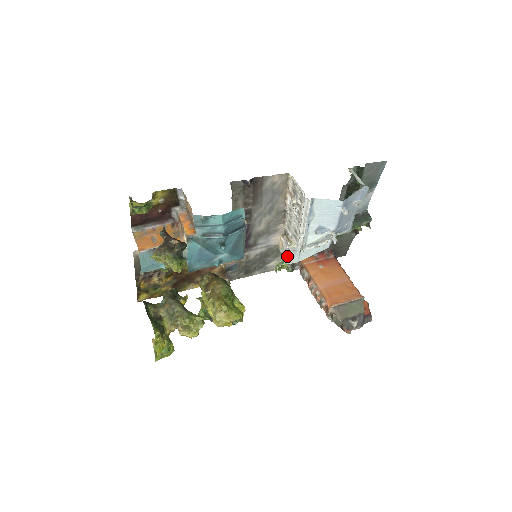
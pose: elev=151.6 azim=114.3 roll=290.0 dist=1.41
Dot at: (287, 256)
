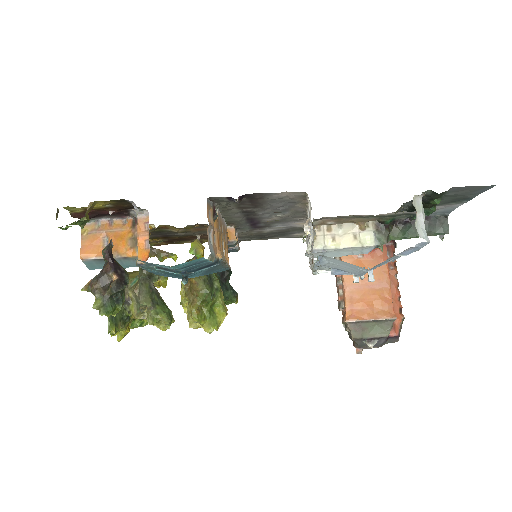
Dot at: (306, 253)
